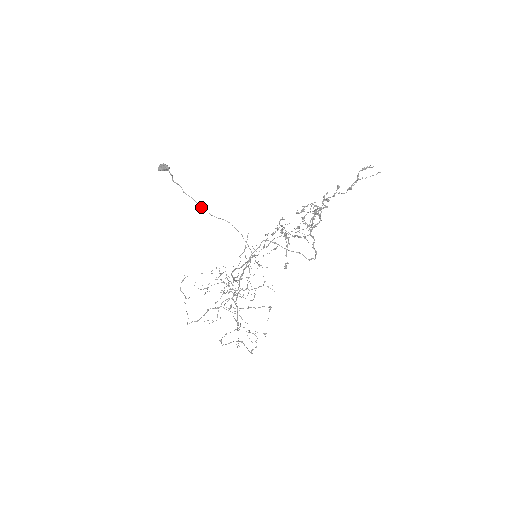
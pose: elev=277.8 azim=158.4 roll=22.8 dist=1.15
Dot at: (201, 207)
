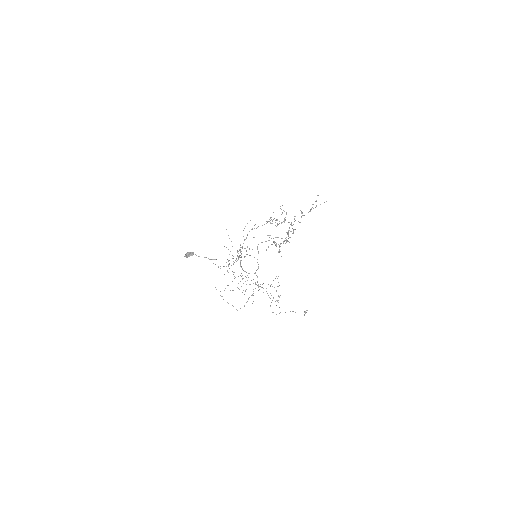
Dot at: occluded
